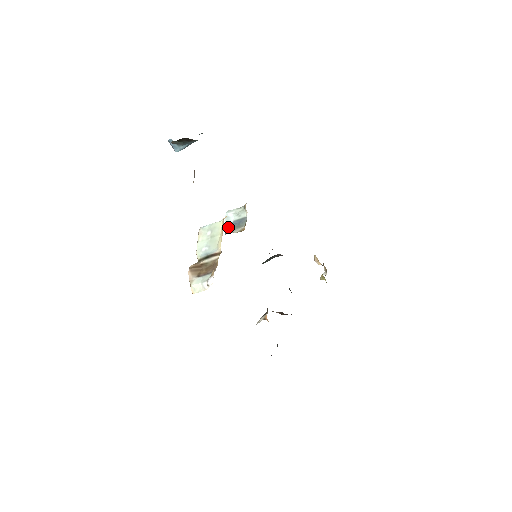
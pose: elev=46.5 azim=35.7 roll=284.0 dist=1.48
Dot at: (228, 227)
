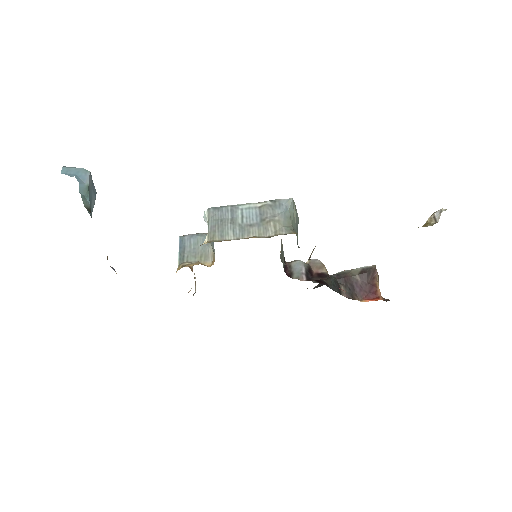
Dot at: occluded
